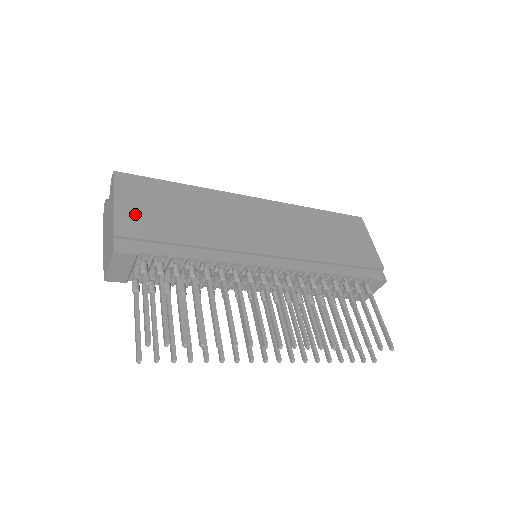
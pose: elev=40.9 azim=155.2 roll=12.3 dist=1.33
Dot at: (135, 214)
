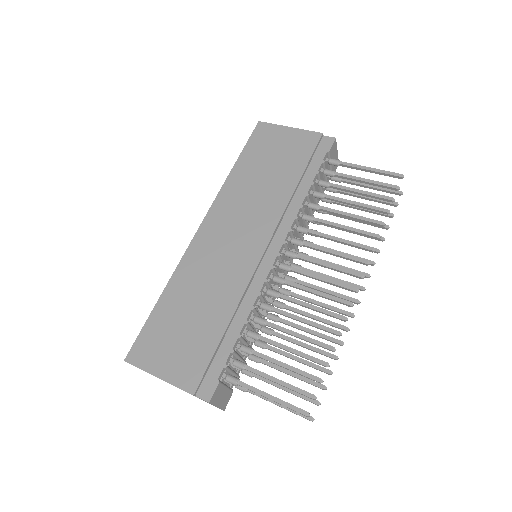
Dot at: (178, 364)
